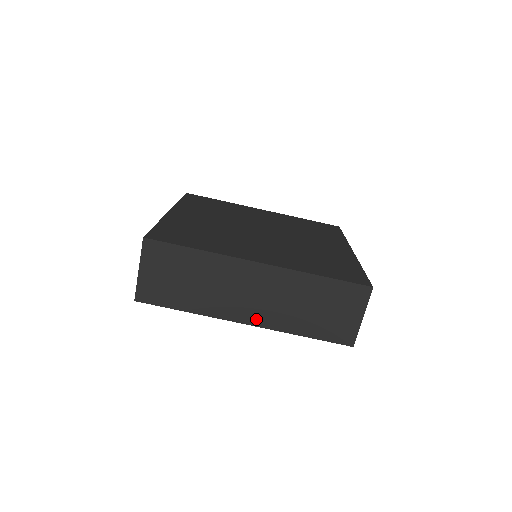
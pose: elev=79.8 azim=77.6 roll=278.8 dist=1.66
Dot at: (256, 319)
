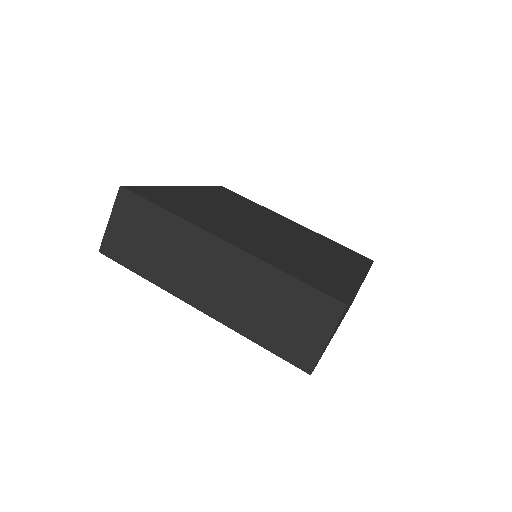
Dot at: (210, 306)
